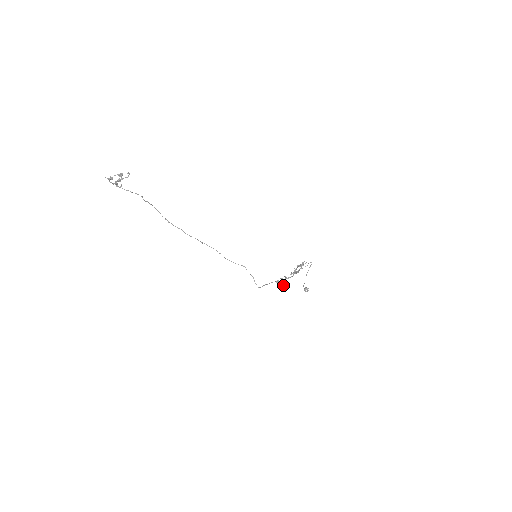
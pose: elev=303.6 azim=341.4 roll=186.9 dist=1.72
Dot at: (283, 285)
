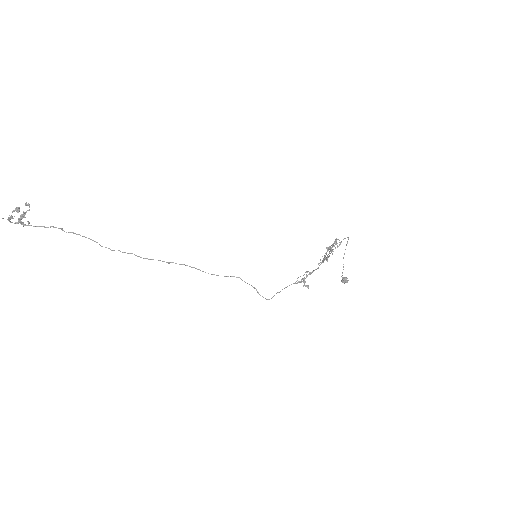
Dot at: (306, 285)
